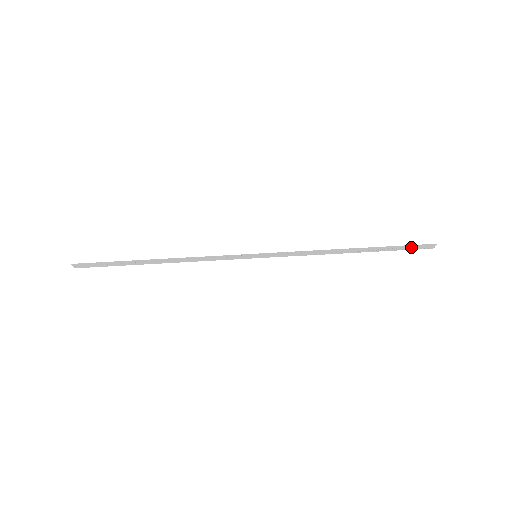
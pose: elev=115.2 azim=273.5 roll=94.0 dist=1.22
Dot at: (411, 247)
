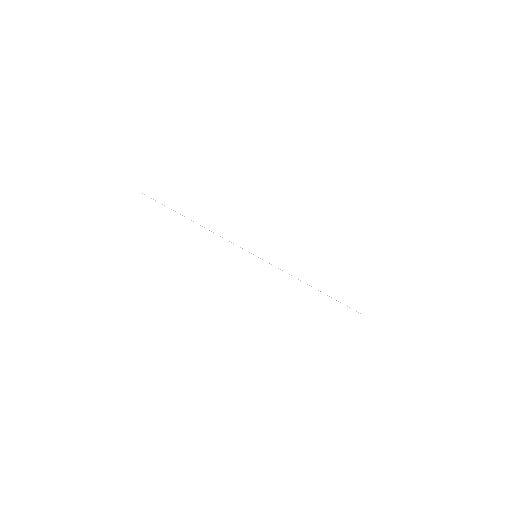
Dot at: occluded
